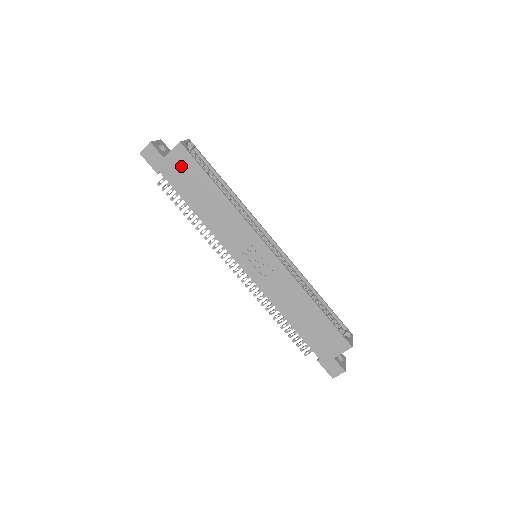
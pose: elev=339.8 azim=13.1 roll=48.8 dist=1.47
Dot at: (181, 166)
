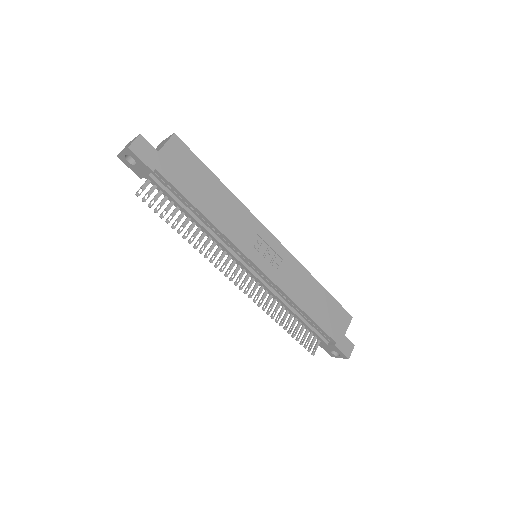
Dot at: (179, 160)
